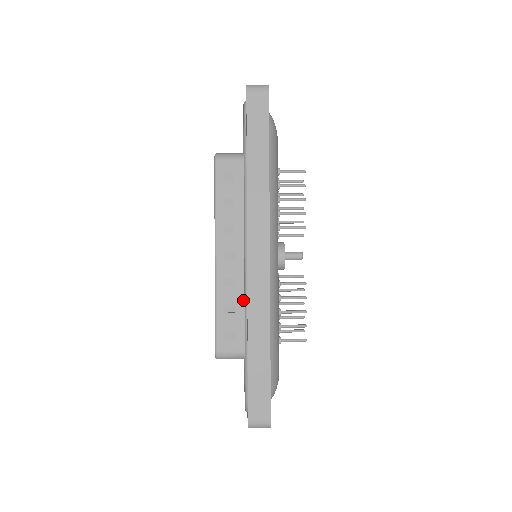
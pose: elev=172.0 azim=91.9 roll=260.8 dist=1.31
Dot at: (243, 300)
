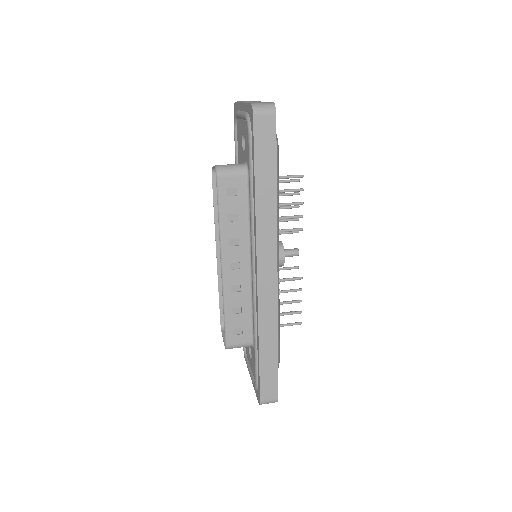
Dot at: (249, 302)
